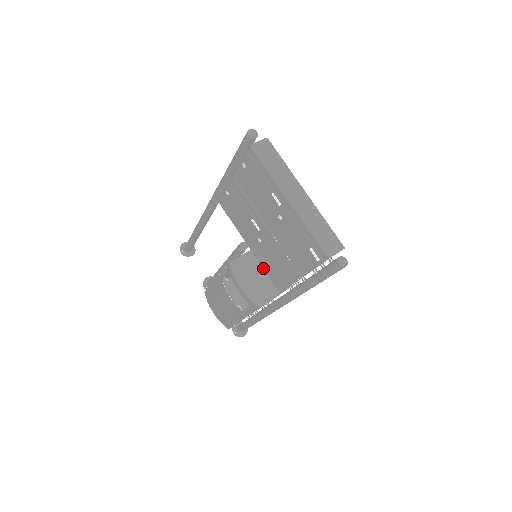
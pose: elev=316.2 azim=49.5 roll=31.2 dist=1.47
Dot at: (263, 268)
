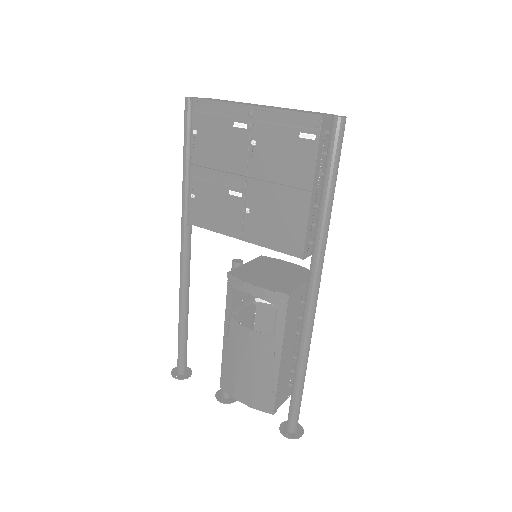
Dot at: (269, 248)
